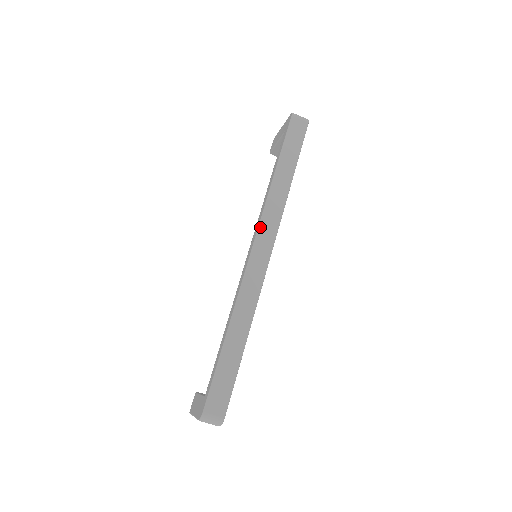
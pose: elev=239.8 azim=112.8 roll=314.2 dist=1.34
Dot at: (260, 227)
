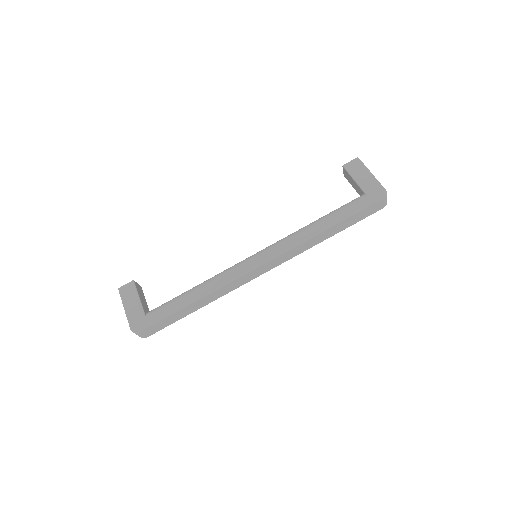
Dot at: (279, 256)
